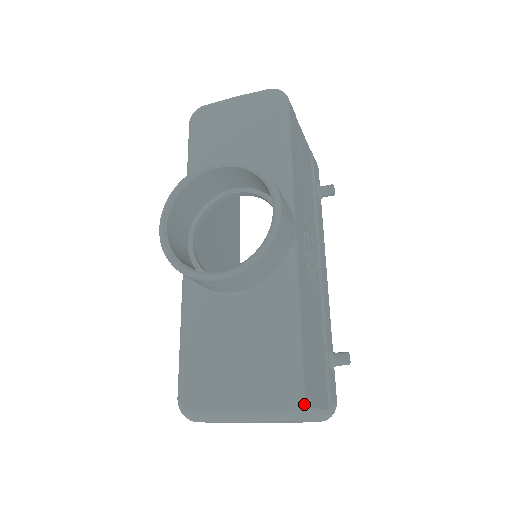
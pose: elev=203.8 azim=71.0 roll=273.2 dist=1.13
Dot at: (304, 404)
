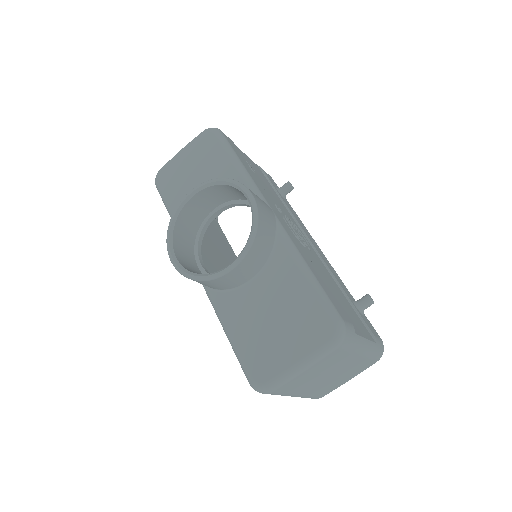
Dot at: (346, 328)
